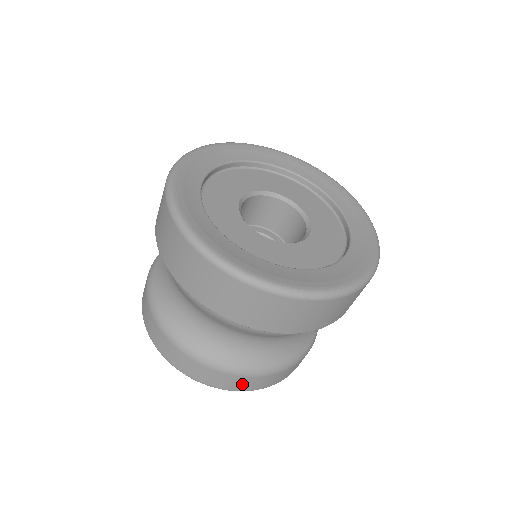
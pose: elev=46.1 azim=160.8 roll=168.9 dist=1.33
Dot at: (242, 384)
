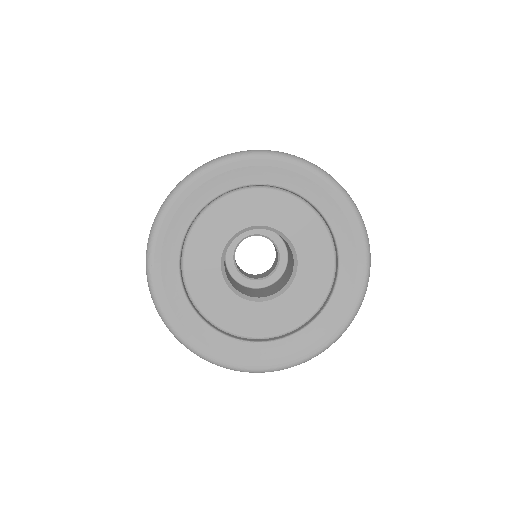
Dot at: occluded
